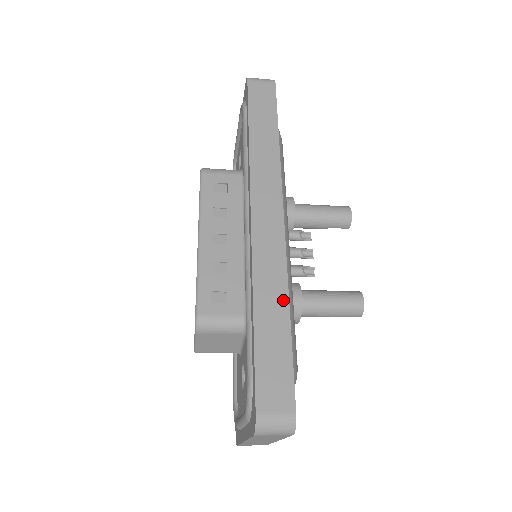
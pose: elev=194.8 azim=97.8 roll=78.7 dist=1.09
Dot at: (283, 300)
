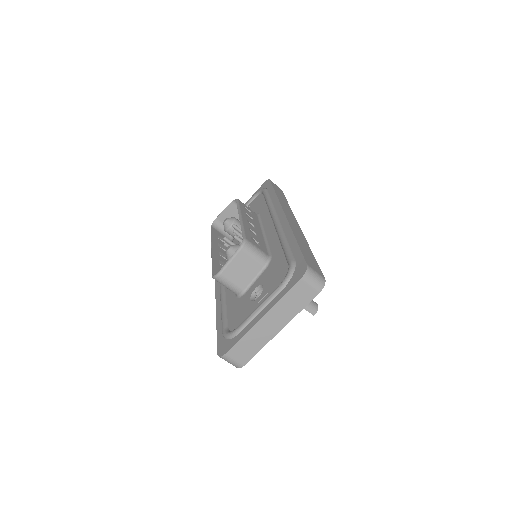
Dot at: (307, 244)
